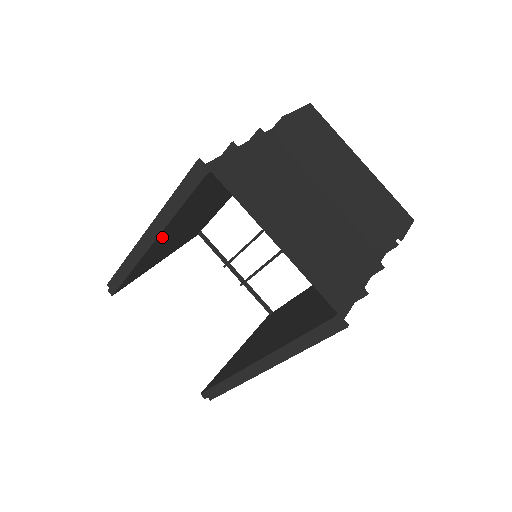
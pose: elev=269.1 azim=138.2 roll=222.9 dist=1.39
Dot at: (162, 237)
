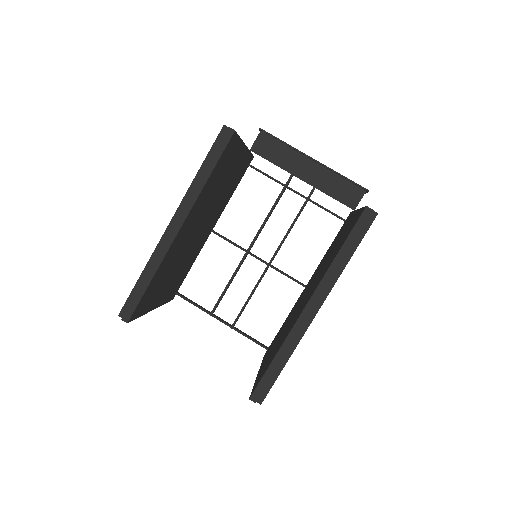
Dot at: (185, 225)
